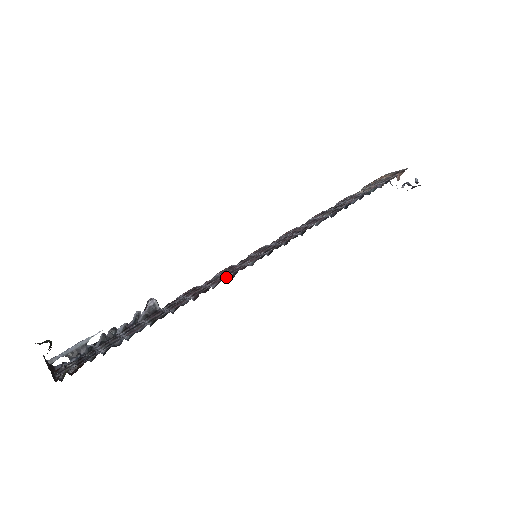
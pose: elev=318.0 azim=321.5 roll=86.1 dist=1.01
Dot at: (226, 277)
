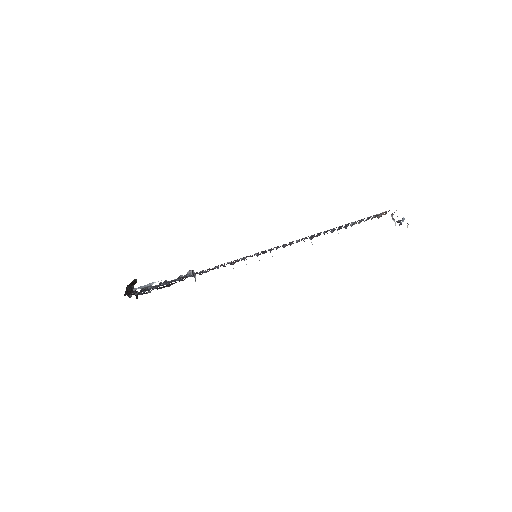
Dot at: (224, 263)
